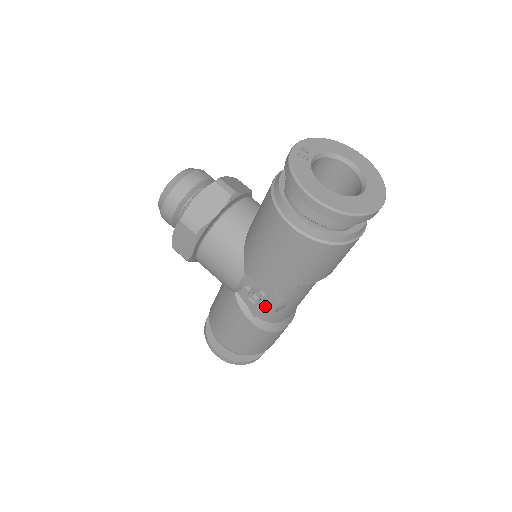
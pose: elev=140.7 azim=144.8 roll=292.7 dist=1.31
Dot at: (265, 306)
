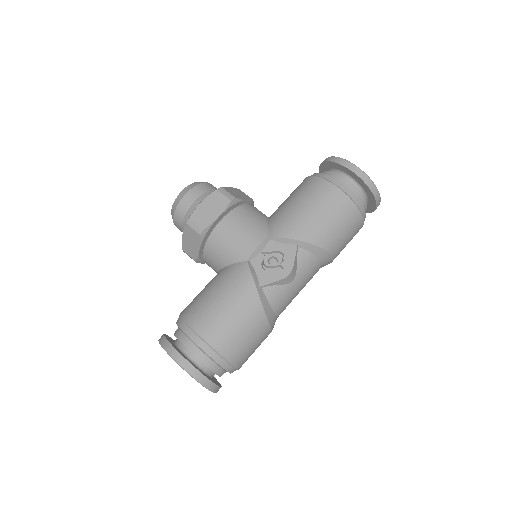
Dot at: (280, 270)
